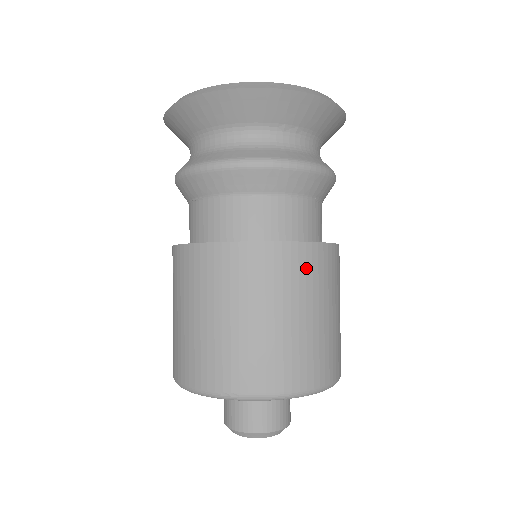
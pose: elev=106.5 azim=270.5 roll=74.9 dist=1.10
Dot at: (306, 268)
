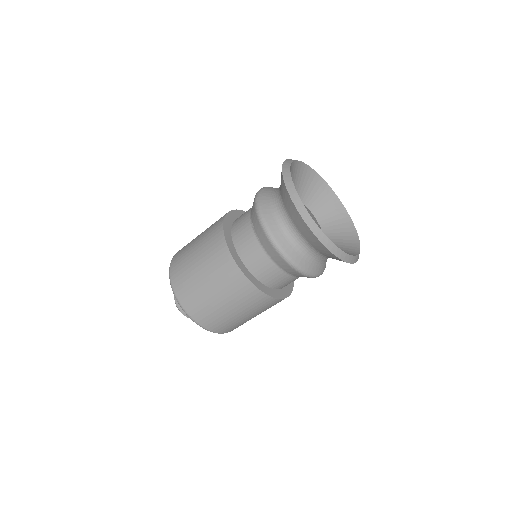
Dot at: (269, 305)
